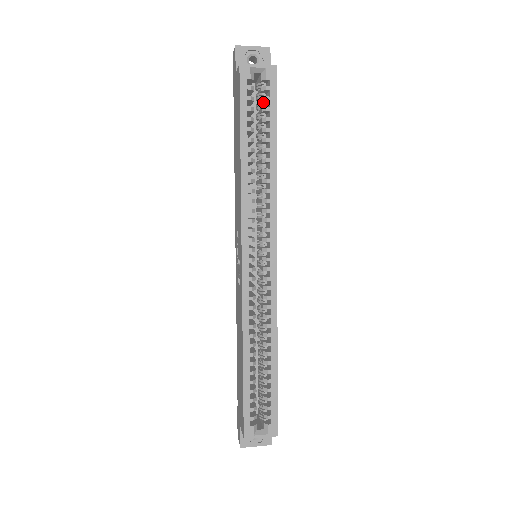
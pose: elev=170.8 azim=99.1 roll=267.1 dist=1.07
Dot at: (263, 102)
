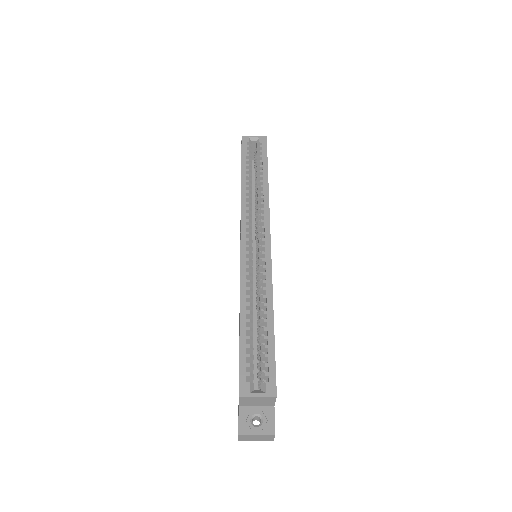
Dot at: occluded
